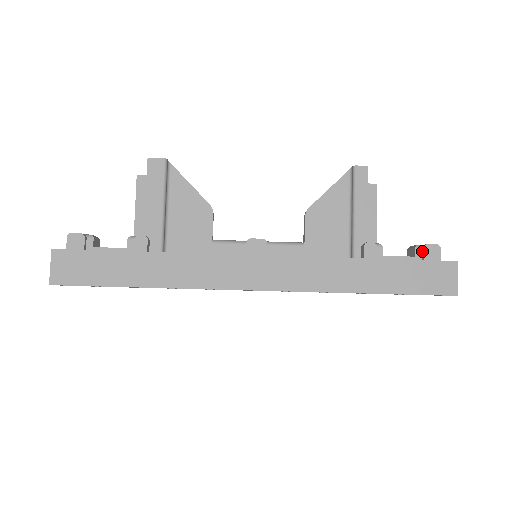
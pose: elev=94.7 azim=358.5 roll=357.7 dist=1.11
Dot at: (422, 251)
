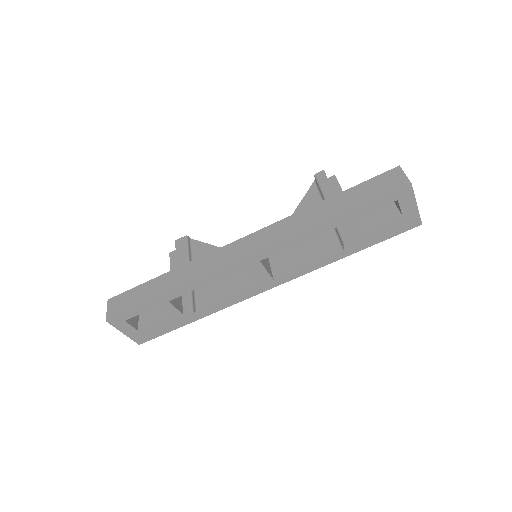
Dot at: occluded
